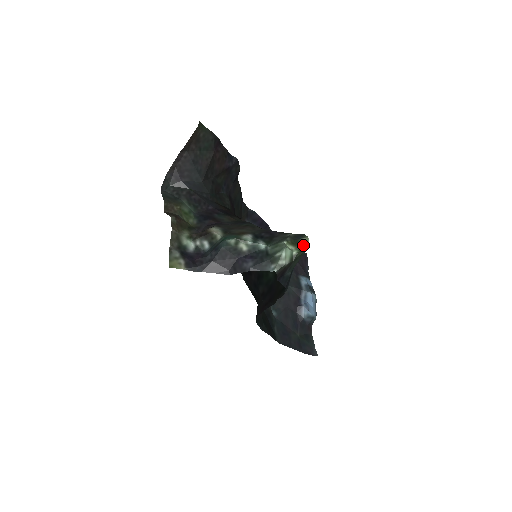
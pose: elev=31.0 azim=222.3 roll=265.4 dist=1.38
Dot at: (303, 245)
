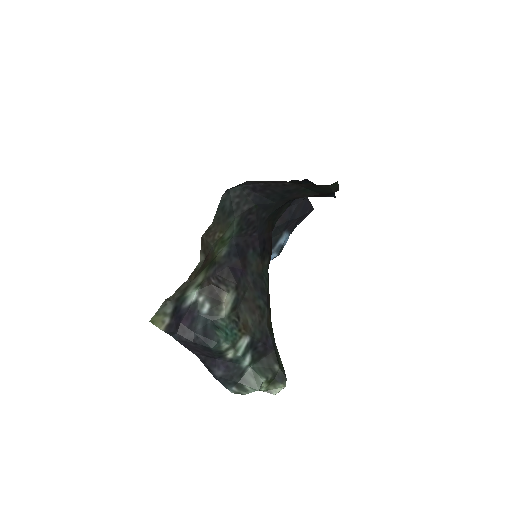
Dot at: (275, 390)
